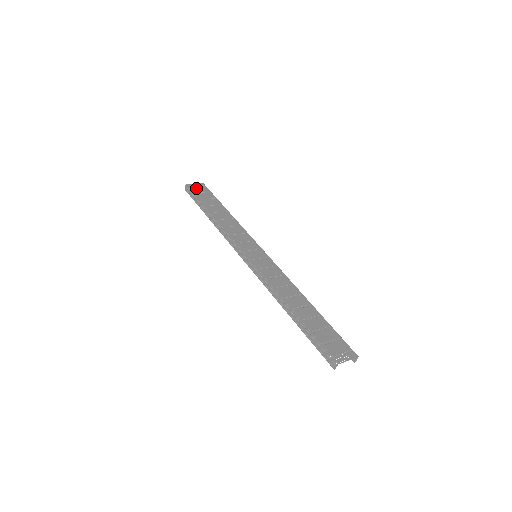
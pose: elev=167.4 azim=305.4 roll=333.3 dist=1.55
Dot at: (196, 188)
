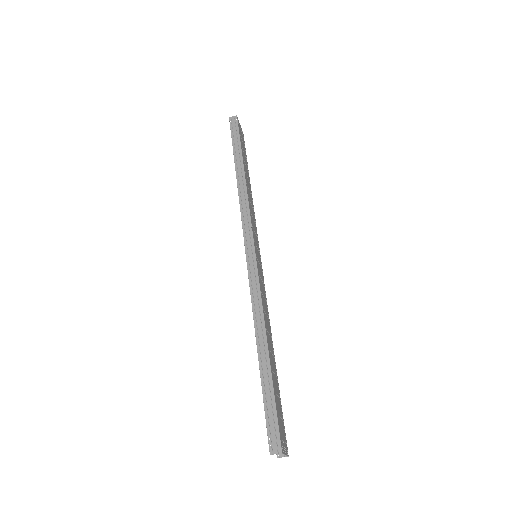
Dot at: occluded
